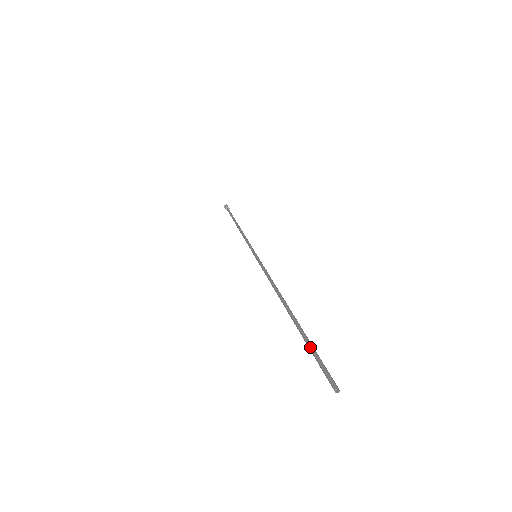
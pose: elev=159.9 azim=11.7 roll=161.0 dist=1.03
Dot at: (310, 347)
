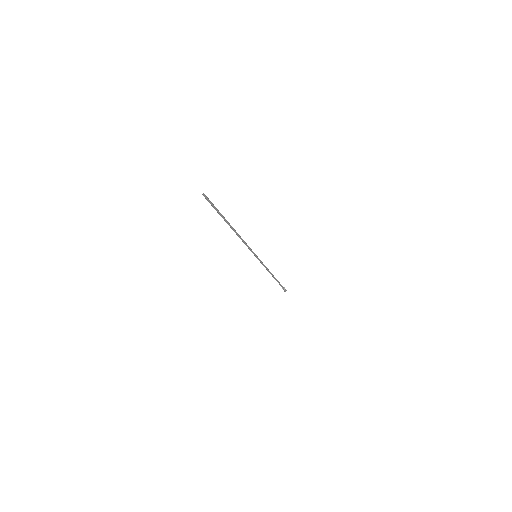
Dot at: (217, 209)
